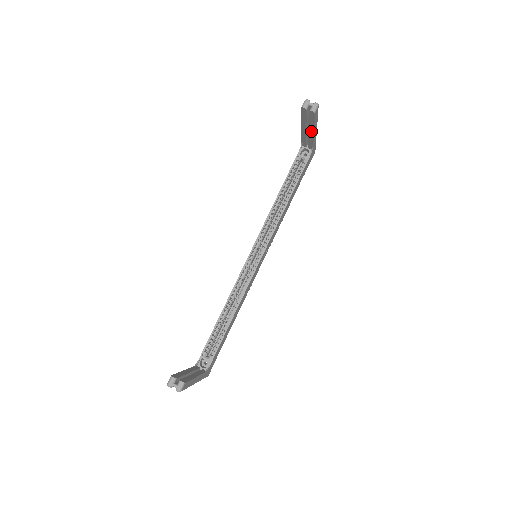
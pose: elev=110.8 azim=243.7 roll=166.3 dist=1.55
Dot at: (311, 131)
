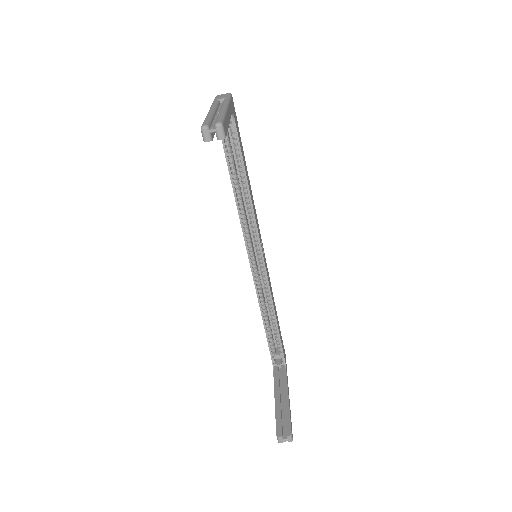
Dot at: occluded
